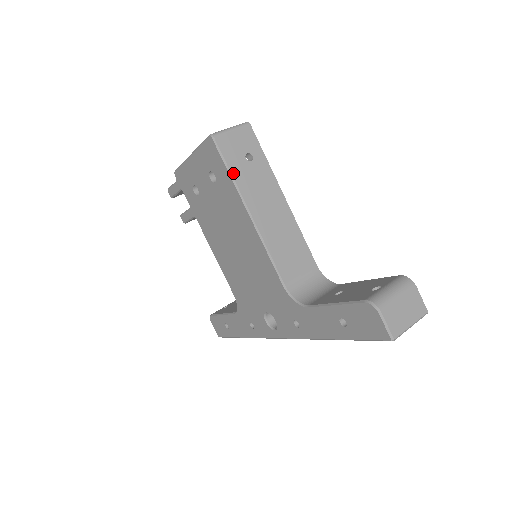
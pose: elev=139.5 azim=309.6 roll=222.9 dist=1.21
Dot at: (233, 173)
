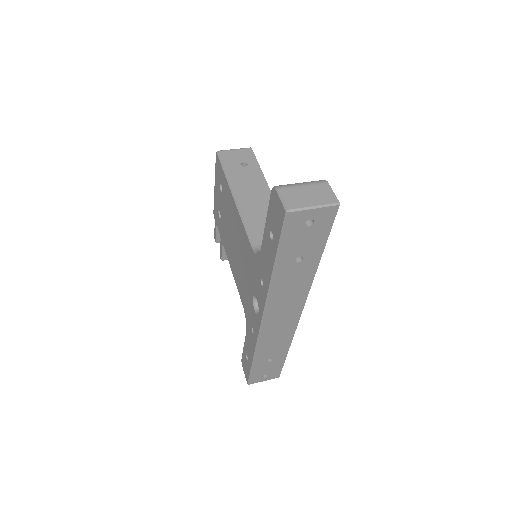
Dot at: (227, 171)
